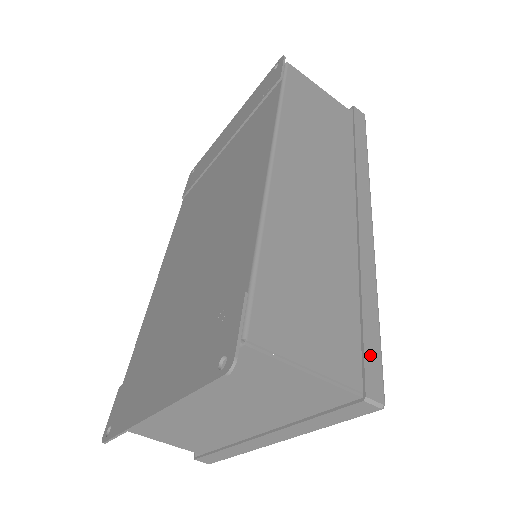
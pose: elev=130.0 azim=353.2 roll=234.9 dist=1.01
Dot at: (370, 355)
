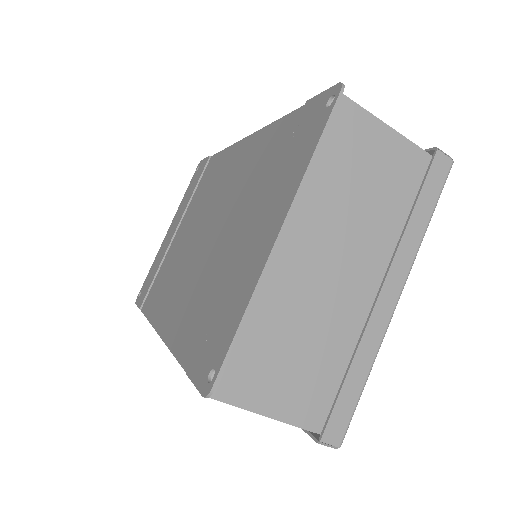
Dot at: occluded
